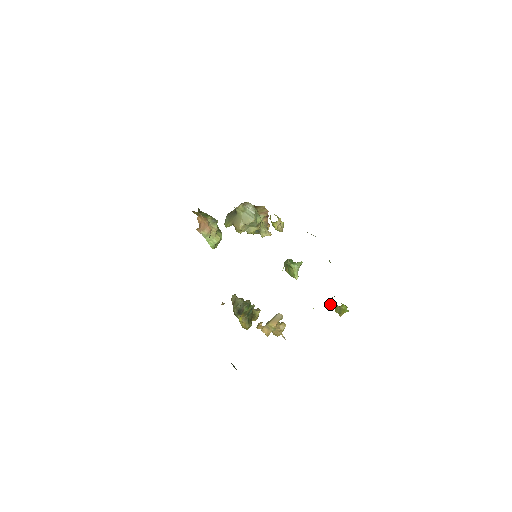
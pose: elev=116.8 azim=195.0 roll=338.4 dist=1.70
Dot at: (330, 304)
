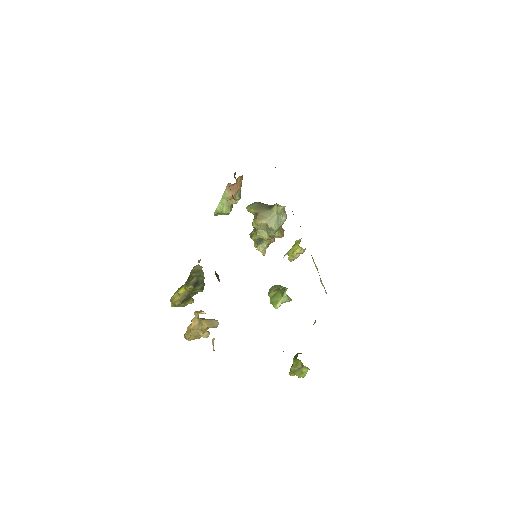
Dot at: (297, 356)
